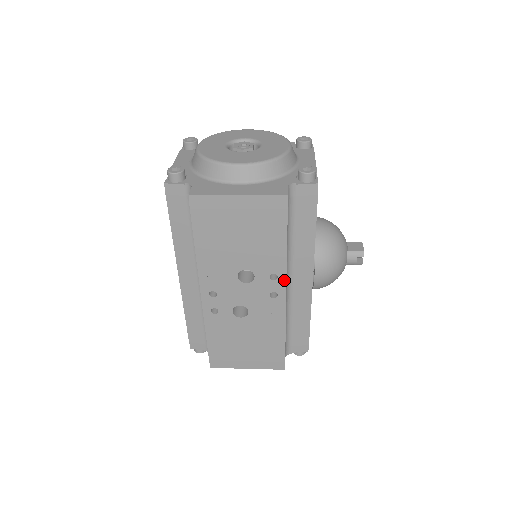
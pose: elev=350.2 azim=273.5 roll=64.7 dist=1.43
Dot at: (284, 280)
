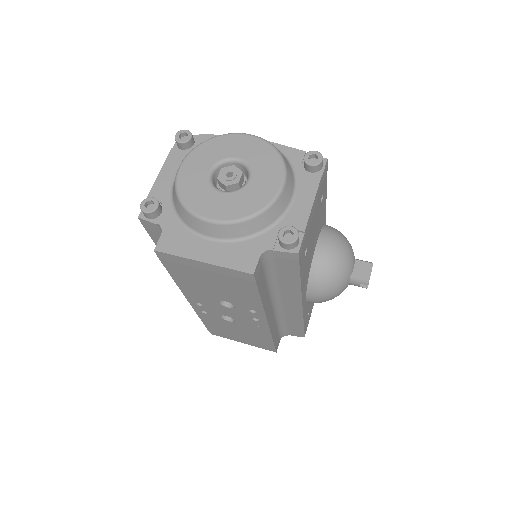
Dot at: (264, 315)
